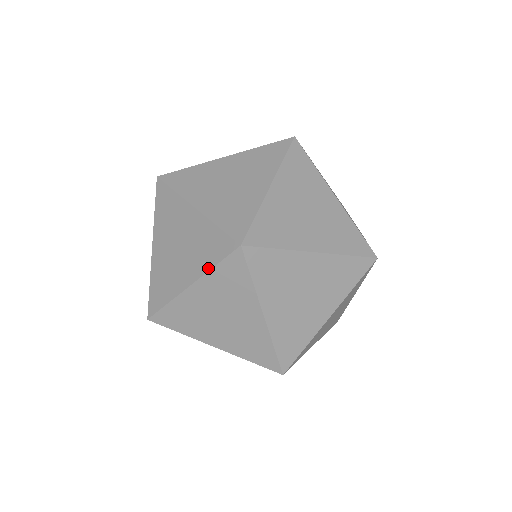
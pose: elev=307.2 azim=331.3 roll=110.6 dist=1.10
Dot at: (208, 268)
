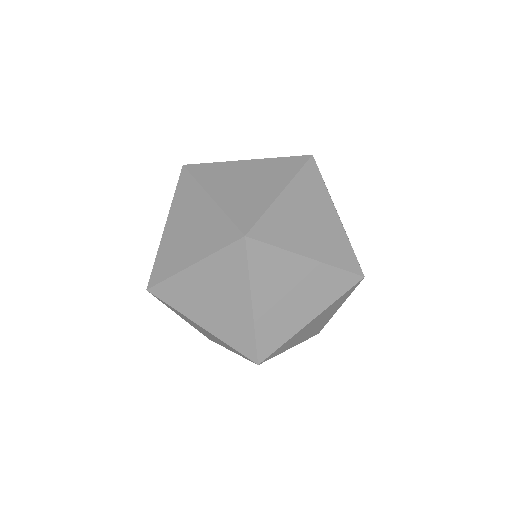
Dot at: occluded
